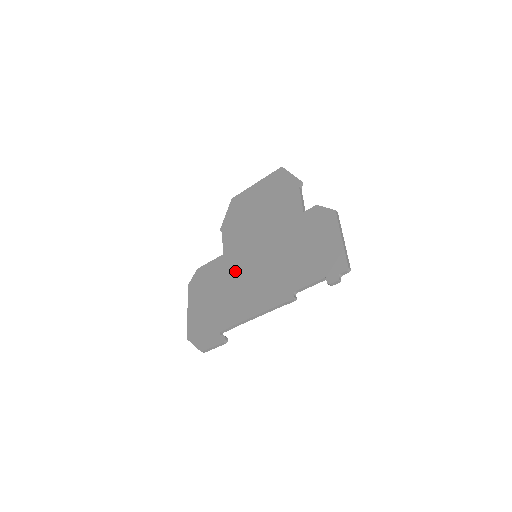
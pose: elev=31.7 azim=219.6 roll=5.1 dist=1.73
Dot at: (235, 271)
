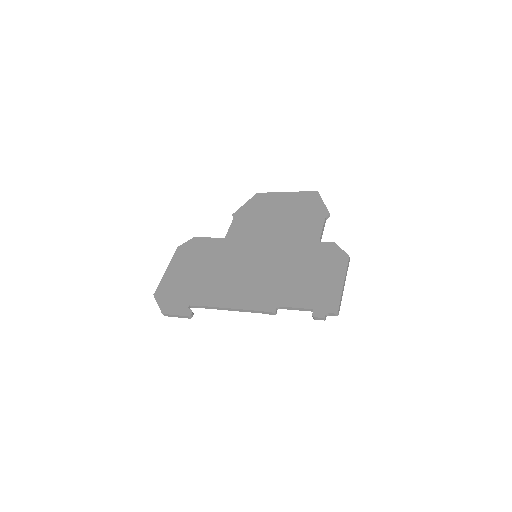
Dot at: (230, 259)
